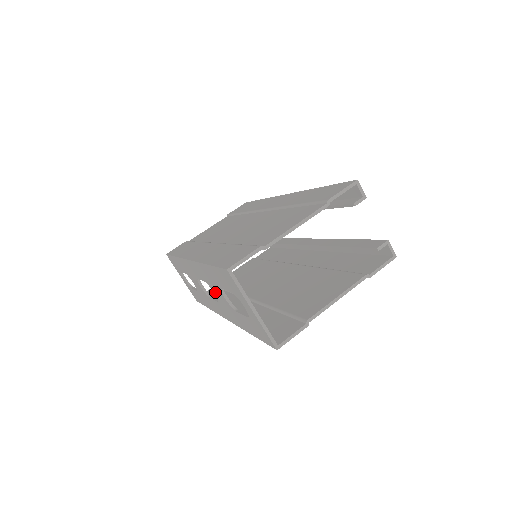
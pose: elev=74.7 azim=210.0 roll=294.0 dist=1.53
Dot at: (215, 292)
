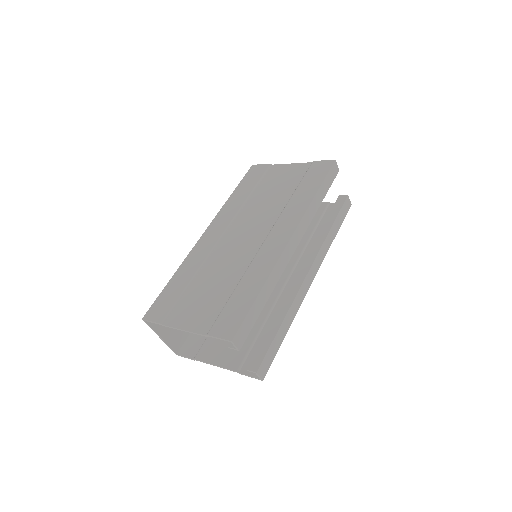
Dot at: occluded
